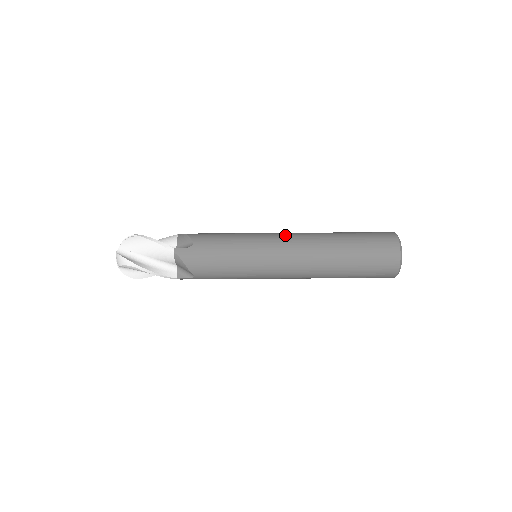
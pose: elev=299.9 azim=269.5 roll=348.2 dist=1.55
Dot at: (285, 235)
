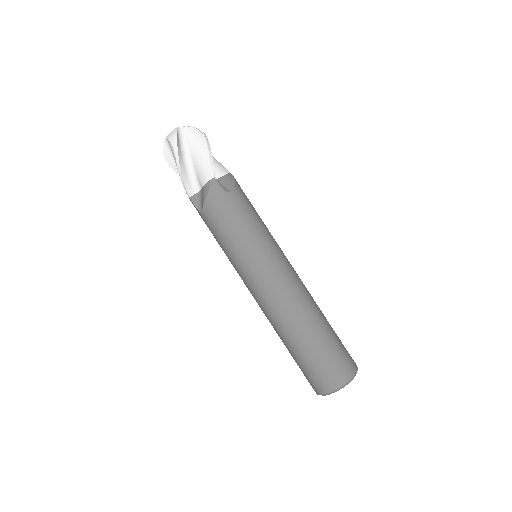
Dot at: (292, 270)
